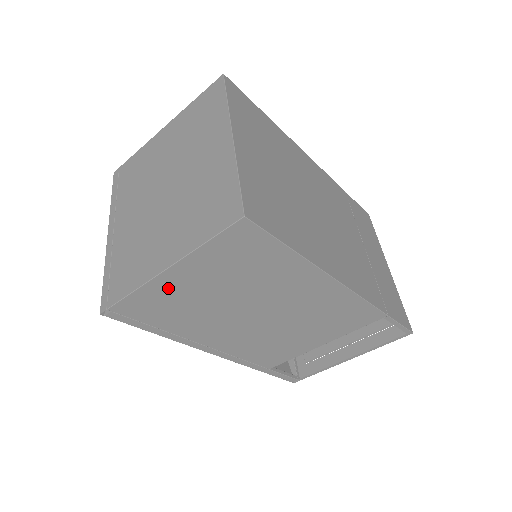
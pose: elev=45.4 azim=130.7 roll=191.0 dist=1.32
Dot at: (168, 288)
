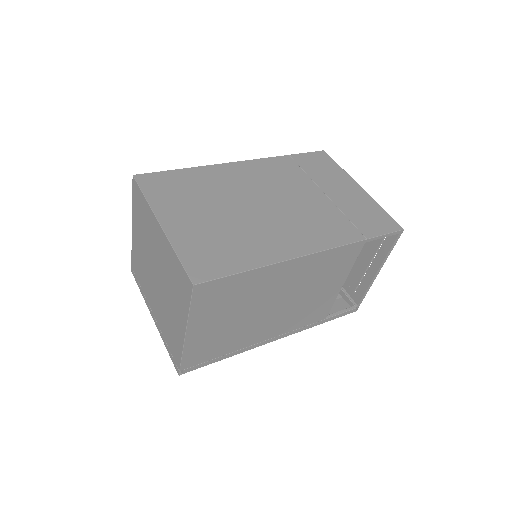
Dot at: (199, 339)
